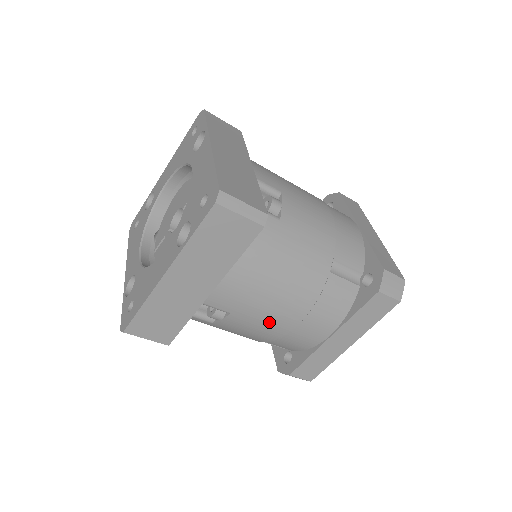
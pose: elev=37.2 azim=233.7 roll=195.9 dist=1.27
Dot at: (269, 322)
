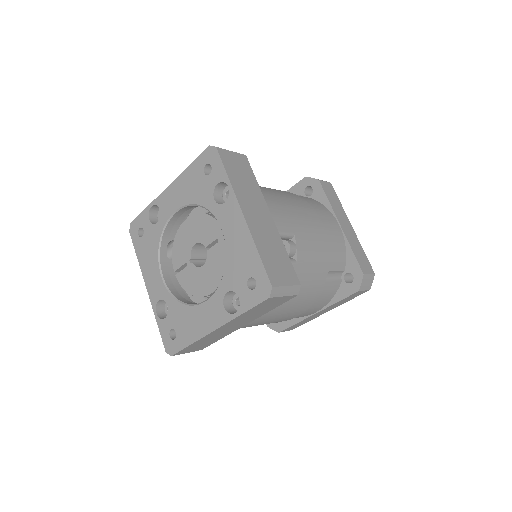
Dot at: (278, 321)
